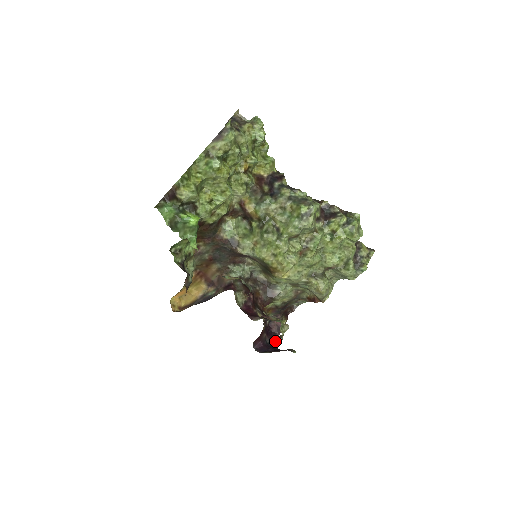
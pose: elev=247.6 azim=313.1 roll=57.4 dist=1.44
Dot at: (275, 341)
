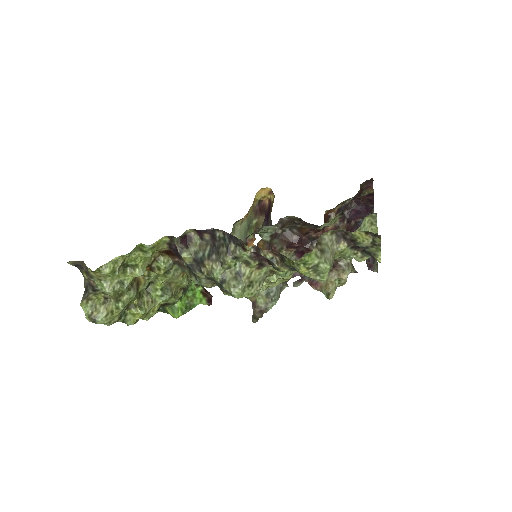
Dot at: occluded
